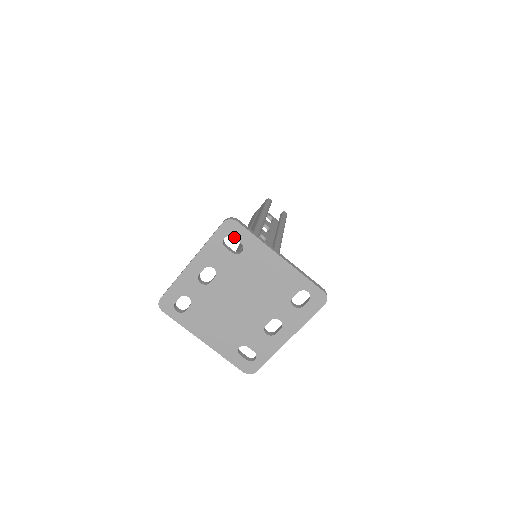
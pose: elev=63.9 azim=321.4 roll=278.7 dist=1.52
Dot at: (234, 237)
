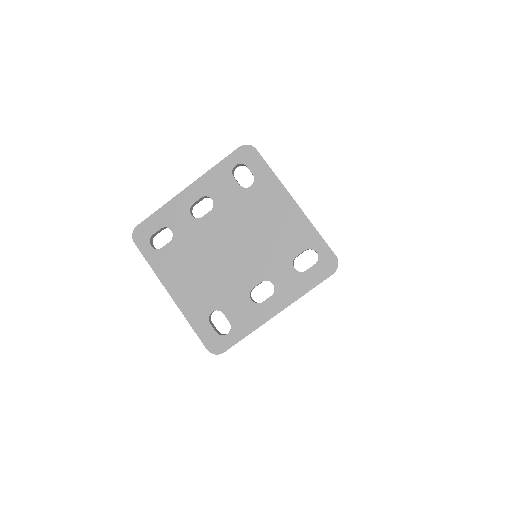
Dot at: (247, 166)
